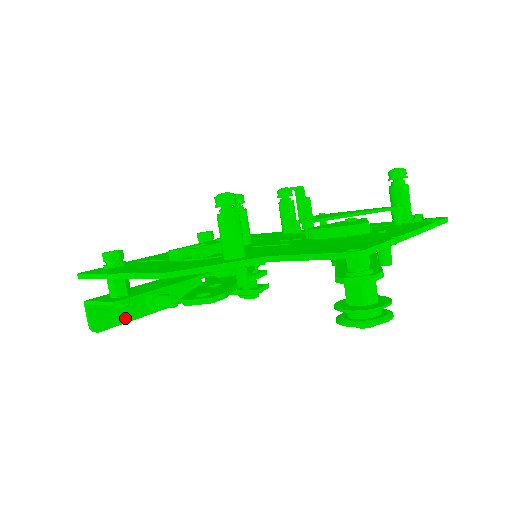
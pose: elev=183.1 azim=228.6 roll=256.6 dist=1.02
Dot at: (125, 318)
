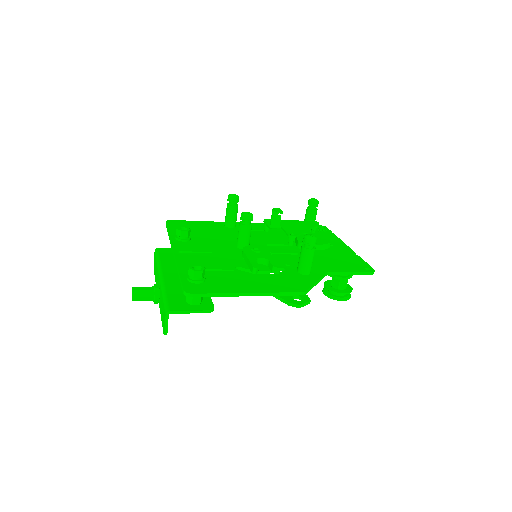
Dot at: occluded
